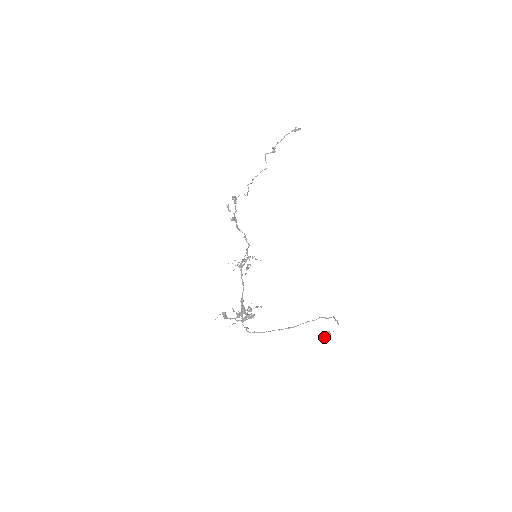
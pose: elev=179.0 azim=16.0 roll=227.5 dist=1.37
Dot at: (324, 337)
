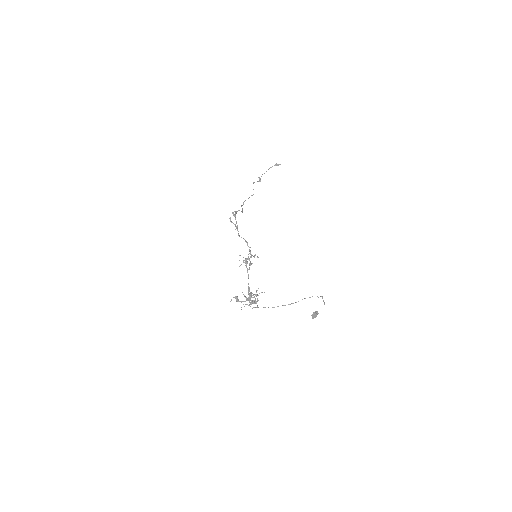
Dot at: (314, 316)
